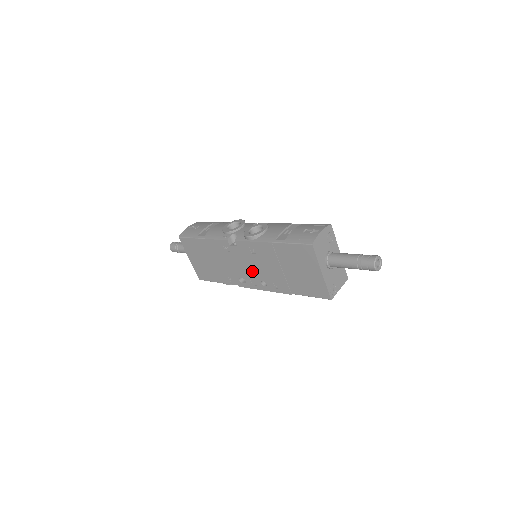
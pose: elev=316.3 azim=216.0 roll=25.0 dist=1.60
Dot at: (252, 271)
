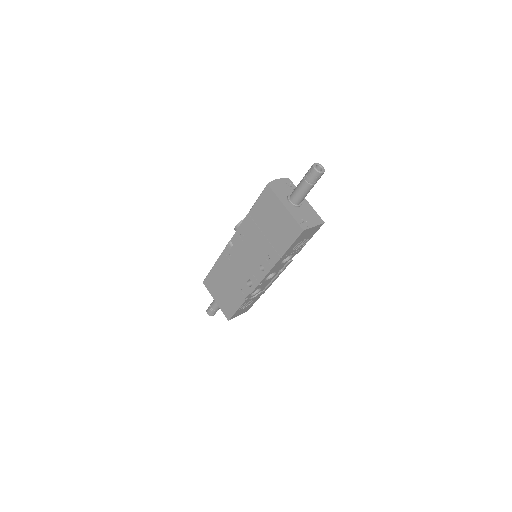
Dot at: (250, 262)
